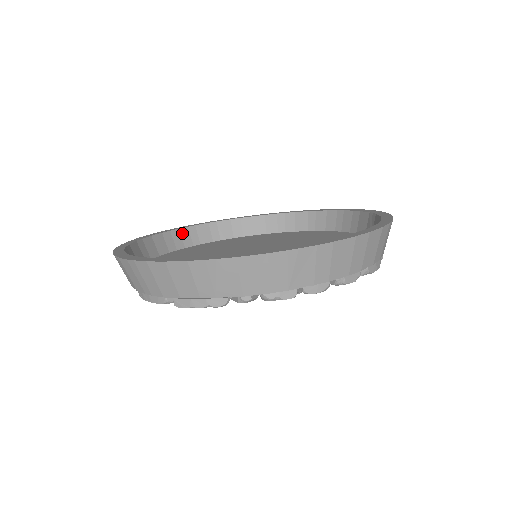
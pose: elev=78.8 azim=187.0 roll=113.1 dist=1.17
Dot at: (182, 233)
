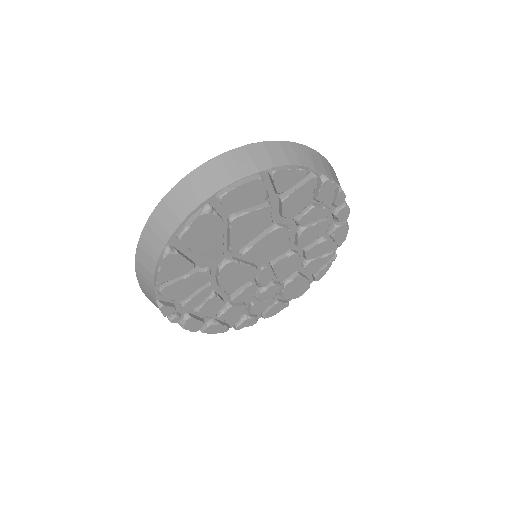
Dot at: occluded
